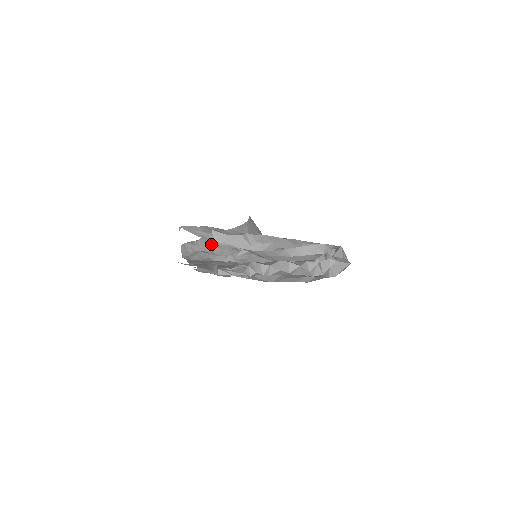
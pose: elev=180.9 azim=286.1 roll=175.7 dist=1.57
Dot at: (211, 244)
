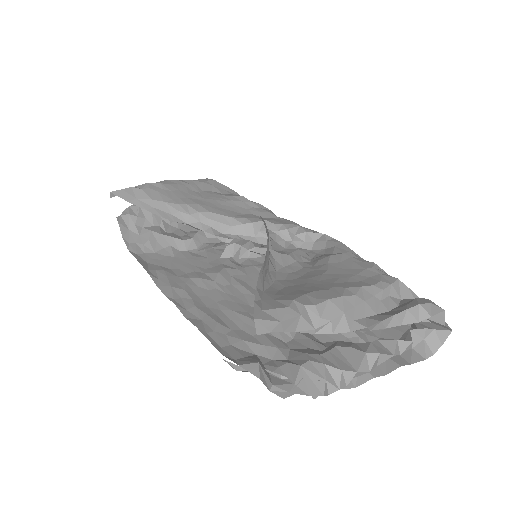
Dot at: occluded
